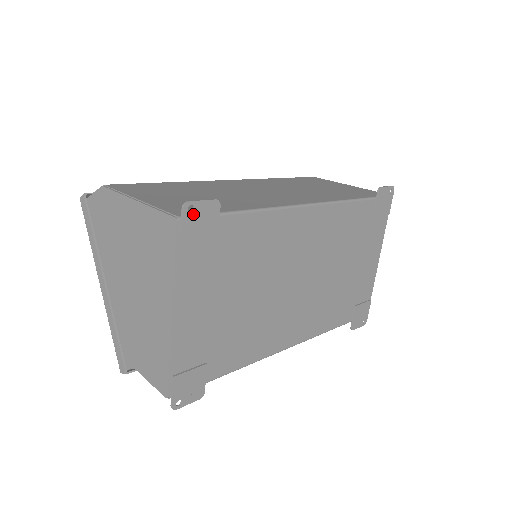
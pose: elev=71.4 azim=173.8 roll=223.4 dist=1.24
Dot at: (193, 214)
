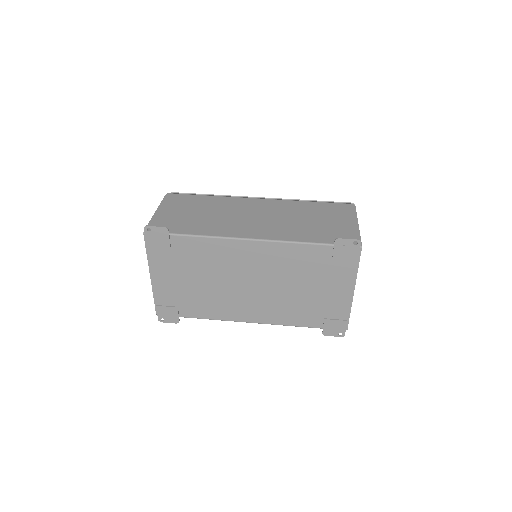
Dot at: (151, 232)
